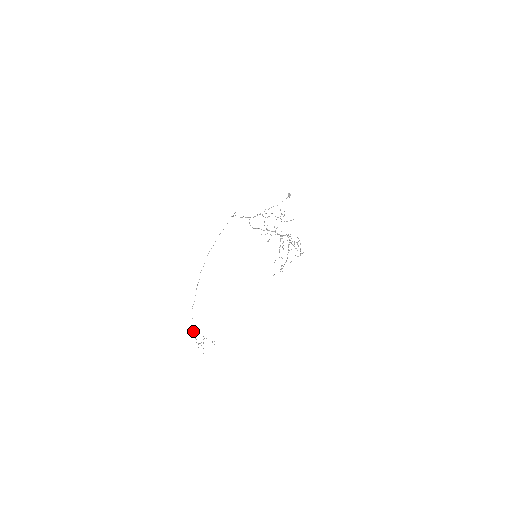
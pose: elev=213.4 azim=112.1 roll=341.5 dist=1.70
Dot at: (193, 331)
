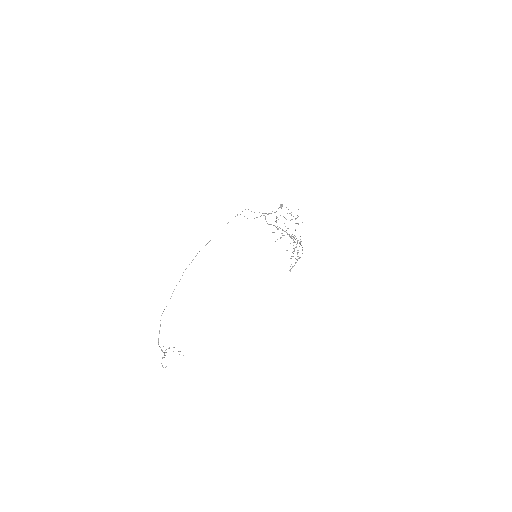
Dot at: (158, 338)
